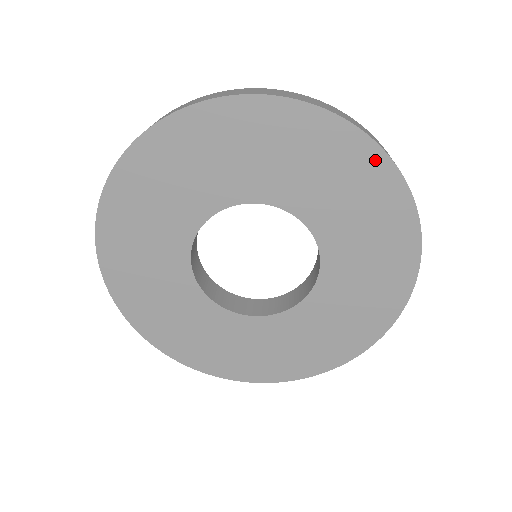
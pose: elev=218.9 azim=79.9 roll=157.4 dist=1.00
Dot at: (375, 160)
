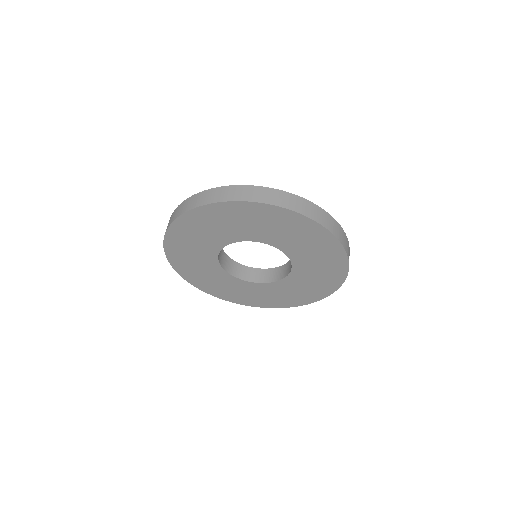
Dot at: (342, 267)
